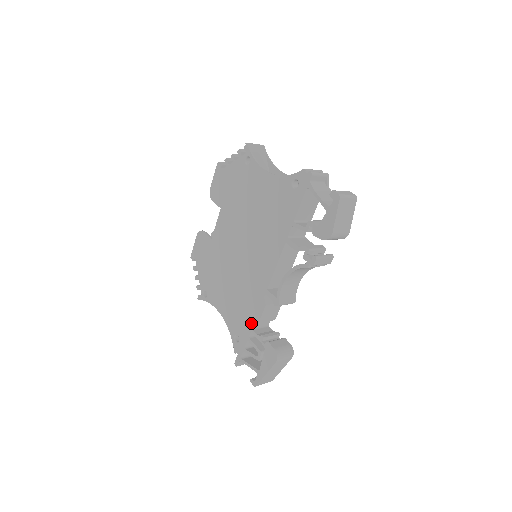
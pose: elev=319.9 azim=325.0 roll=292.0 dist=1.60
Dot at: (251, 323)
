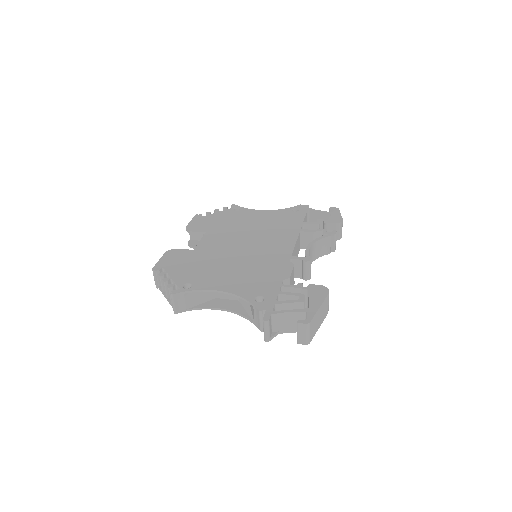
Dot at: (279, 280)
